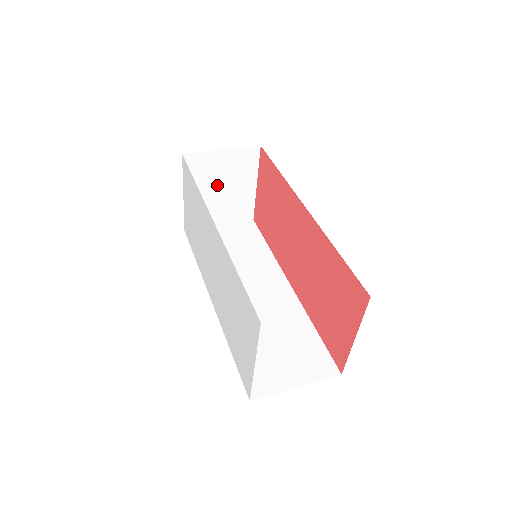
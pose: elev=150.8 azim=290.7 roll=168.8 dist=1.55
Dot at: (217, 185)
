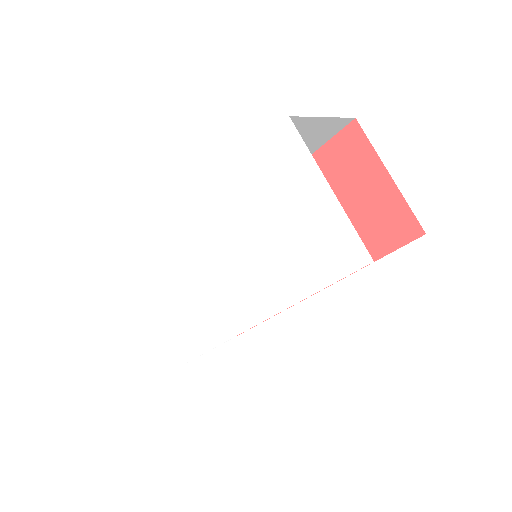
Dot at: occluded
